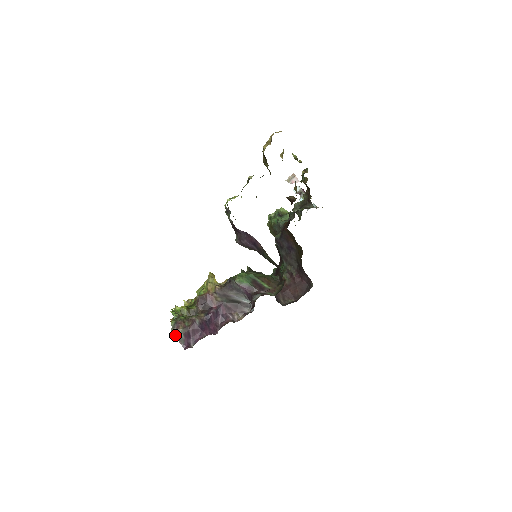
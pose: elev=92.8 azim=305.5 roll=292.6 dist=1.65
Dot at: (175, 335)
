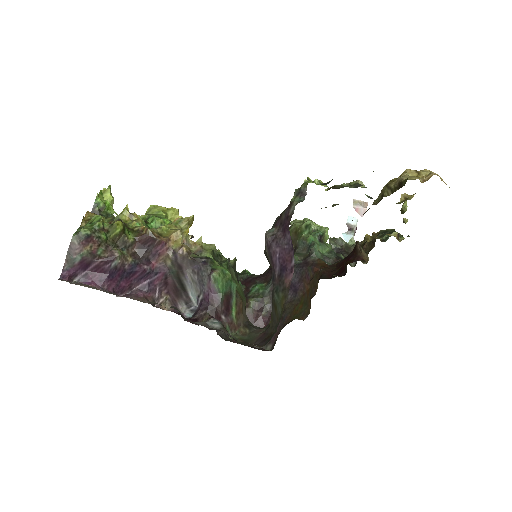
Dot at: (70, 248)
